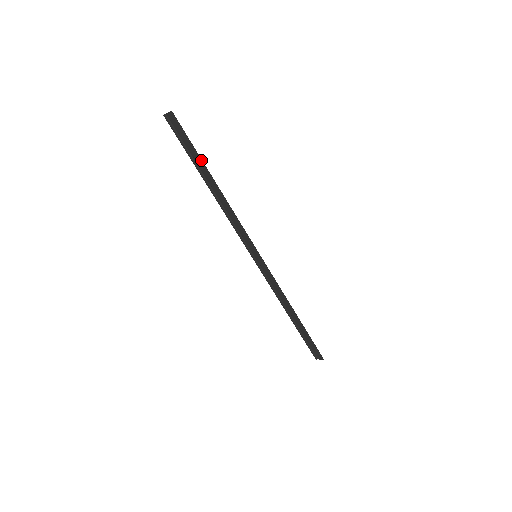
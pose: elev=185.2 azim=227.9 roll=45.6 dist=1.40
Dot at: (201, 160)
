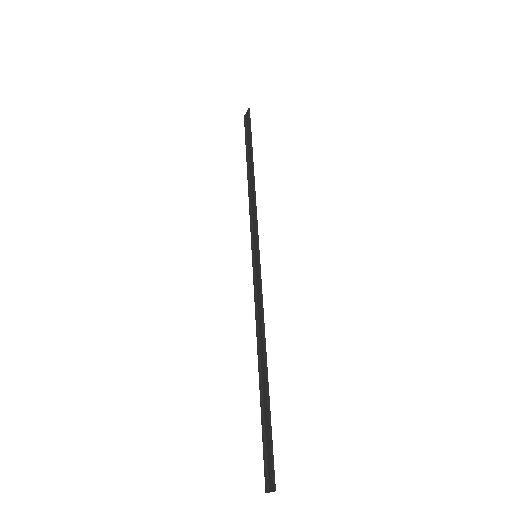
Dot at: (251, 145)
